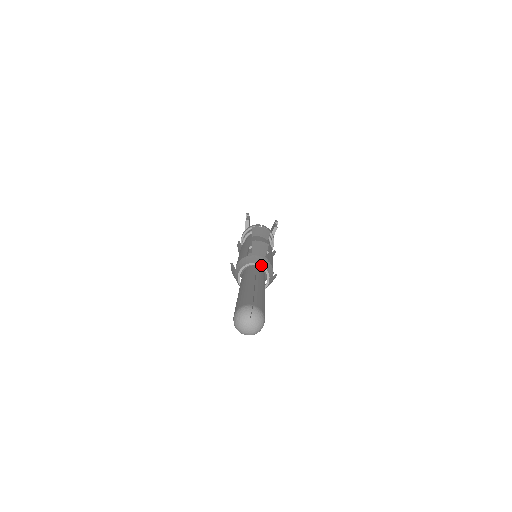
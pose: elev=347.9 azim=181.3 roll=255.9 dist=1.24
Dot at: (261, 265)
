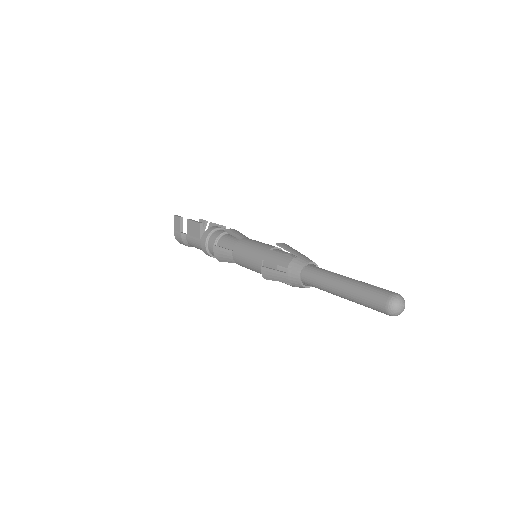
Dot at: (314, 263)
